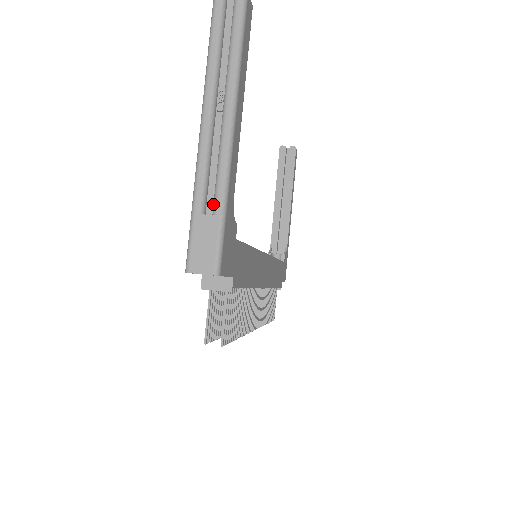
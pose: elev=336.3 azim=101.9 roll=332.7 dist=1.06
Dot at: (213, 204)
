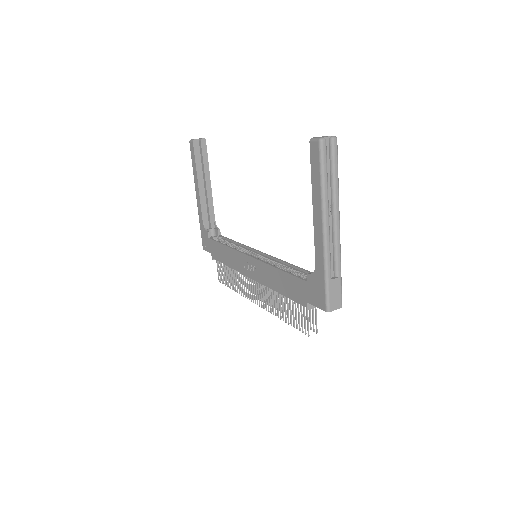
Dot at: (335, 271)
